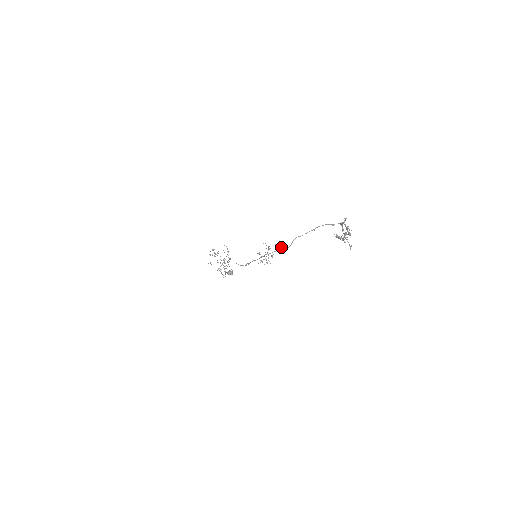
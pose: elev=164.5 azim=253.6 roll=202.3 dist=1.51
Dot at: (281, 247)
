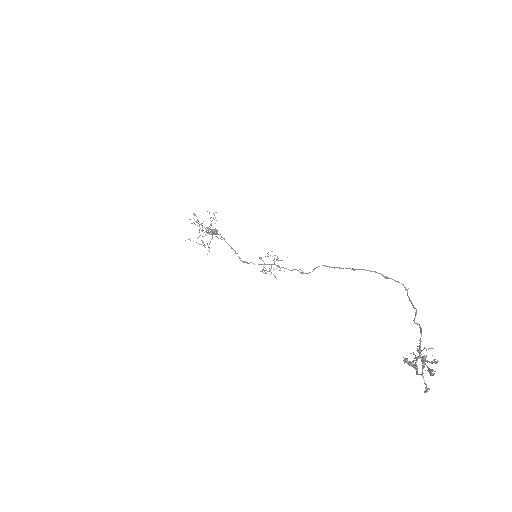
Dot at: (296, 269)
